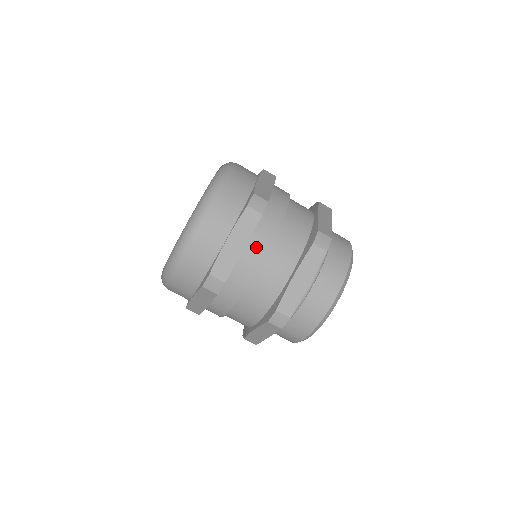
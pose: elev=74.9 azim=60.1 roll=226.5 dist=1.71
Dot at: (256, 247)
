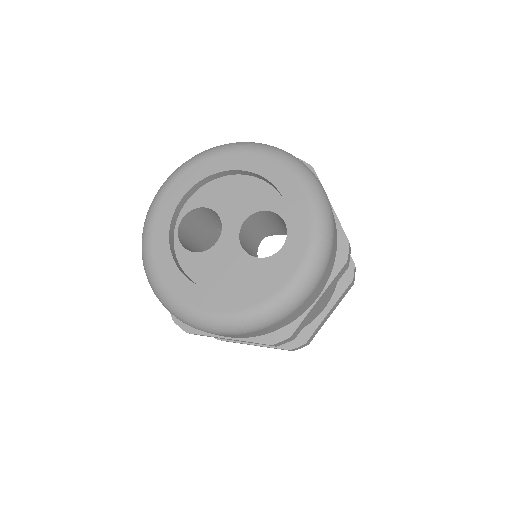
Dot at: (327, 297)
